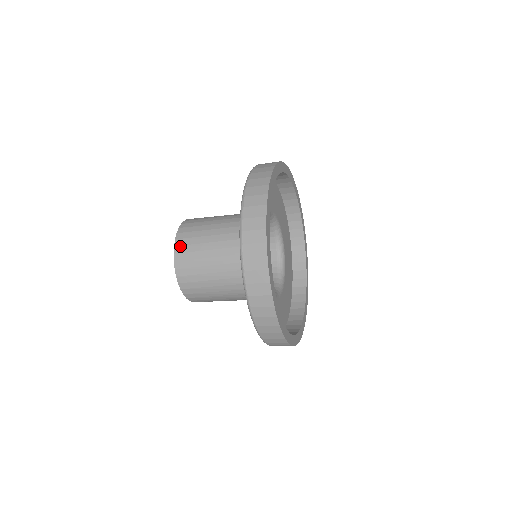
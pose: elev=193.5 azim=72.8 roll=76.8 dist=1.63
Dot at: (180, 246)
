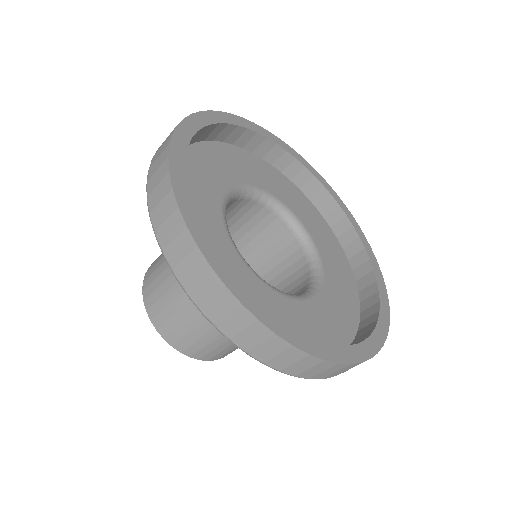
Dot at: (148, 297)
